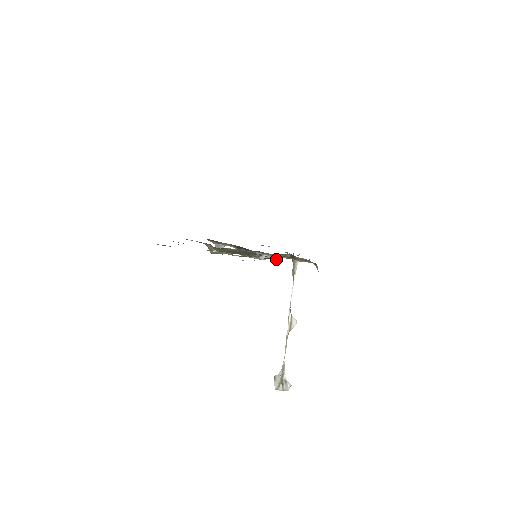
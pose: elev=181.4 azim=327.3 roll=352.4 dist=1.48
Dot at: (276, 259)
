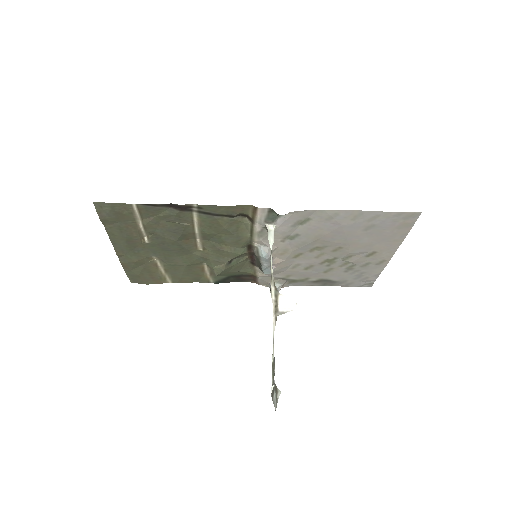
Dot at: (175, 207)
